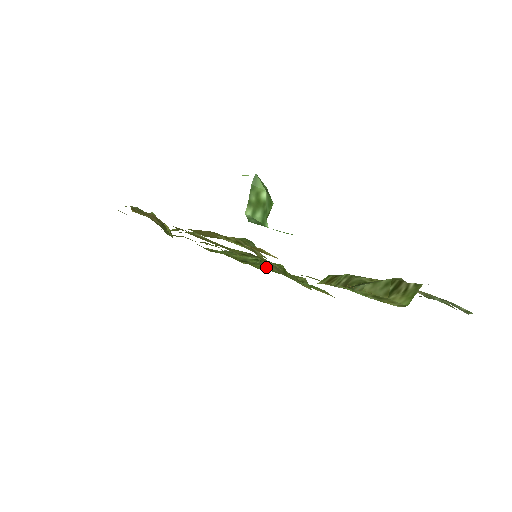
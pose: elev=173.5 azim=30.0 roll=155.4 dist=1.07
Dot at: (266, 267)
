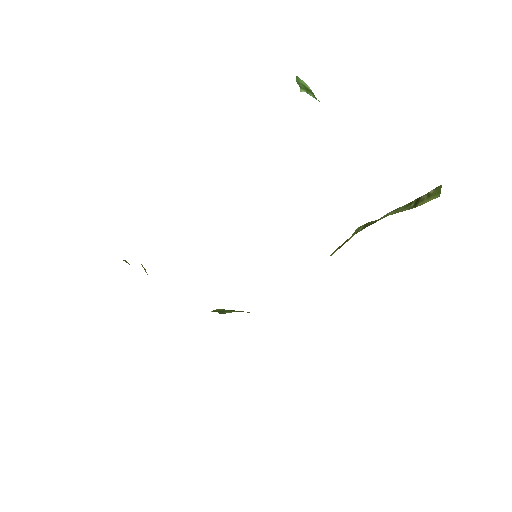
Dot at: occluded
